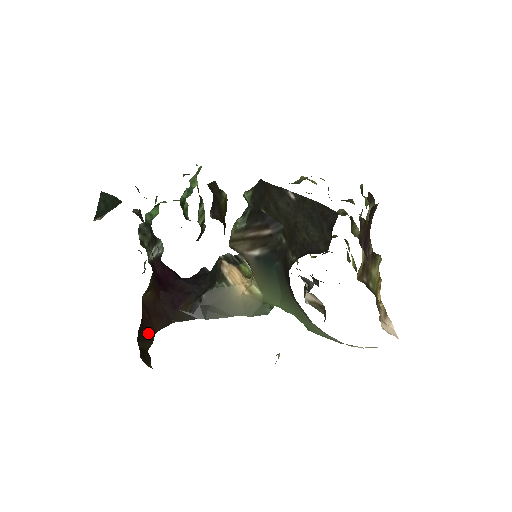
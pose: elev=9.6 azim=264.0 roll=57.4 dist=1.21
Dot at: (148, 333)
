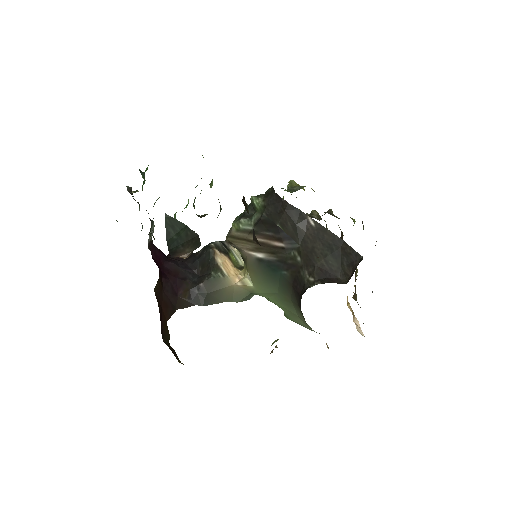
Dot at: (163, 324)
